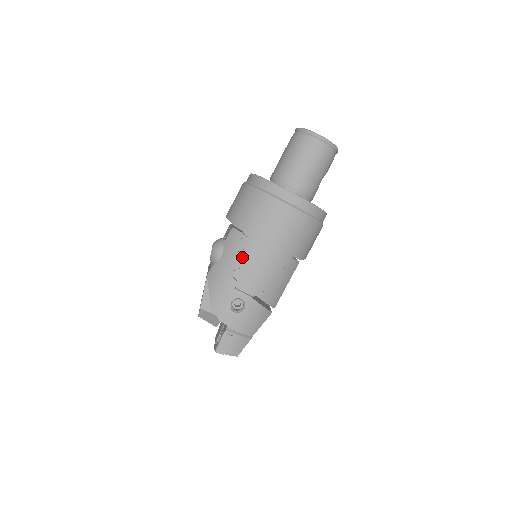
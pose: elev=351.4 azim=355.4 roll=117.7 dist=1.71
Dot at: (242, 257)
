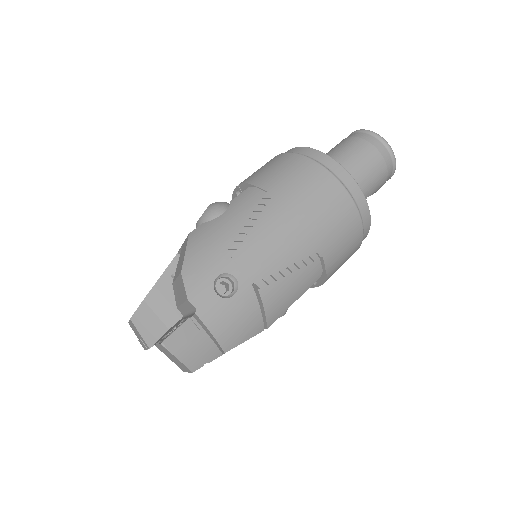
Dot at: (256, 221)
